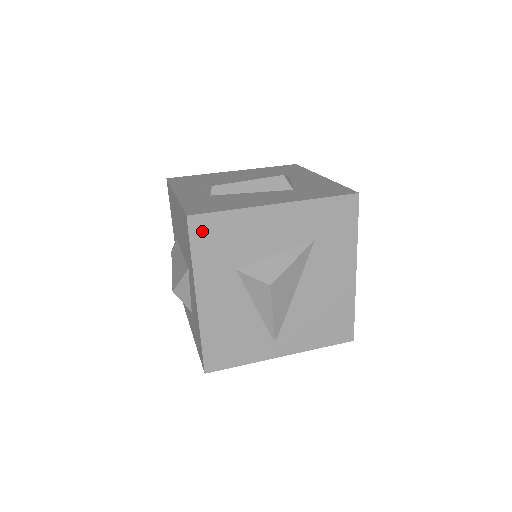
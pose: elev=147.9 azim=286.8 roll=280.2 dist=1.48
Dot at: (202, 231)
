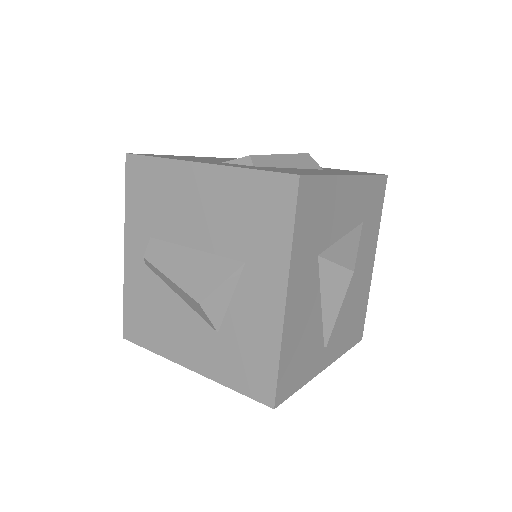
Dot at: (306, 199)
